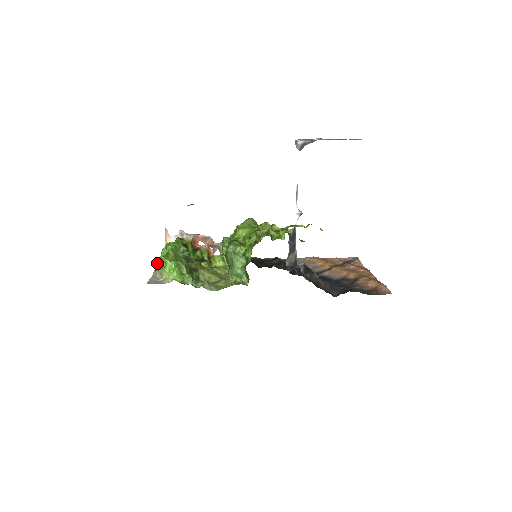
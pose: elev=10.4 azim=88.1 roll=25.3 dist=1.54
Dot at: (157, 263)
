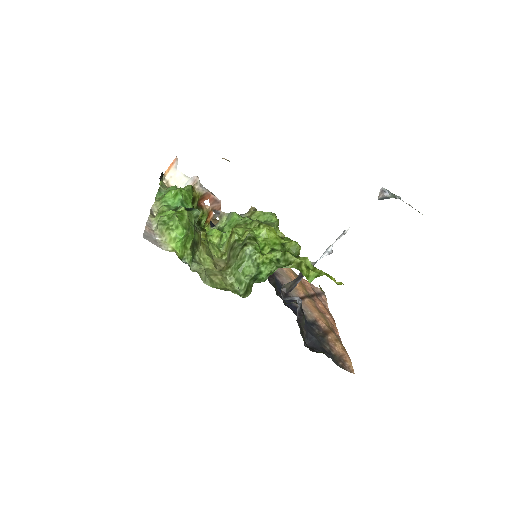
Dot at: (155, 203)
